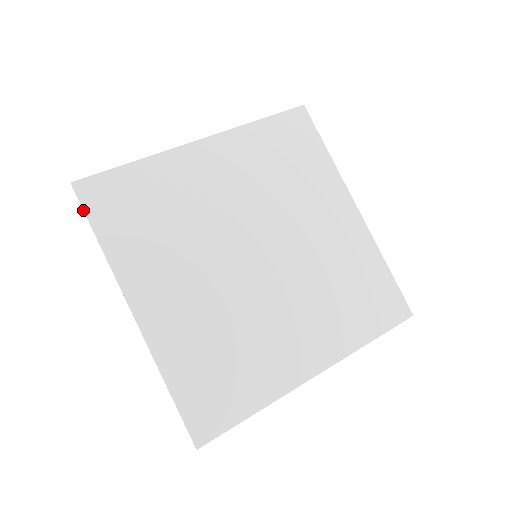
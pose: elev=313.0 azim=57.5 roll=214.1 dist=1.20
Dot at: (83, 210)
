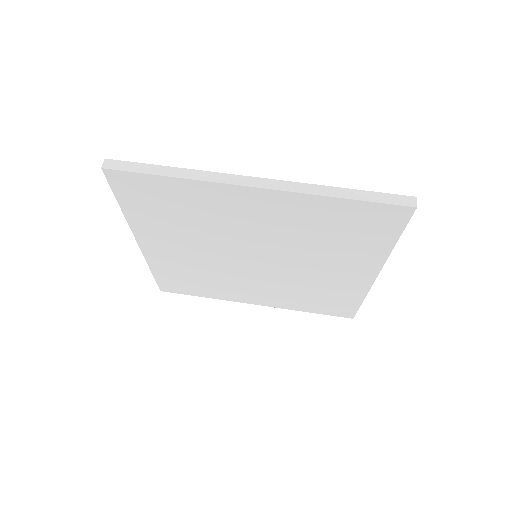
Dot at: occluded
